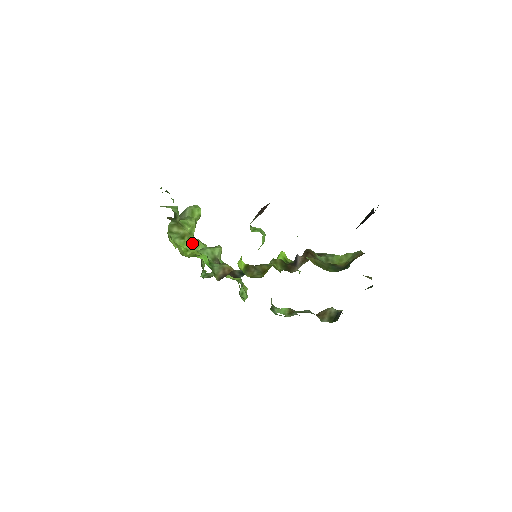
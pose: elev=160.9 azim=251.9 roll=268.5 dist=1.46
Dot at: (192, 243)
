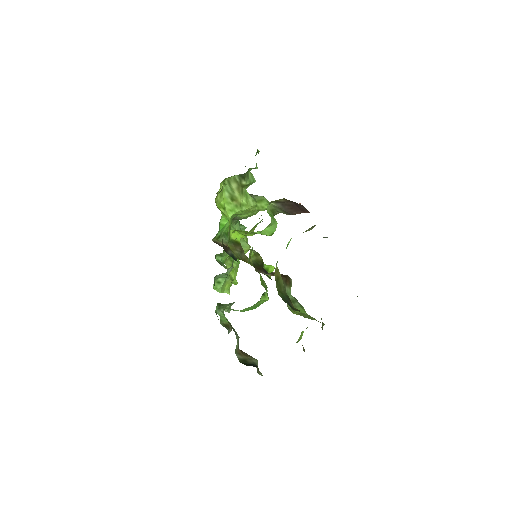
Dot at: (234, 213)
